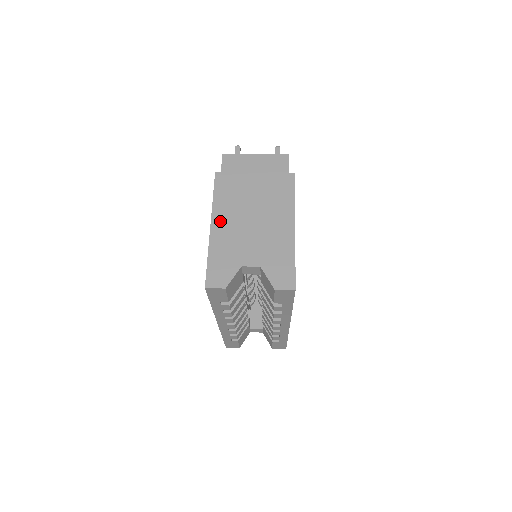
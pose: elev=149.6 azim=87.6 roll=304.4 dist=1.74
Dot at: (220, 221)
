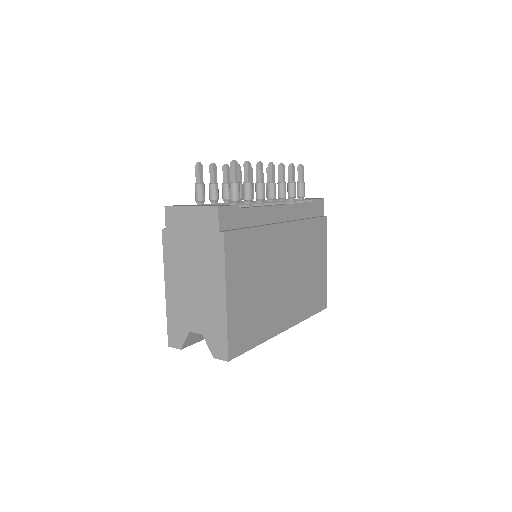
Dot at: (171, 284)
